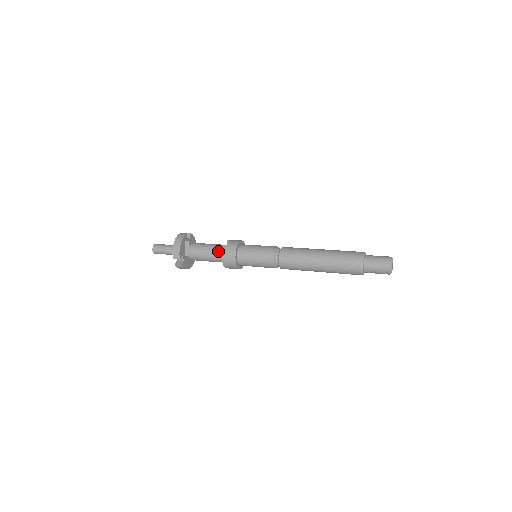
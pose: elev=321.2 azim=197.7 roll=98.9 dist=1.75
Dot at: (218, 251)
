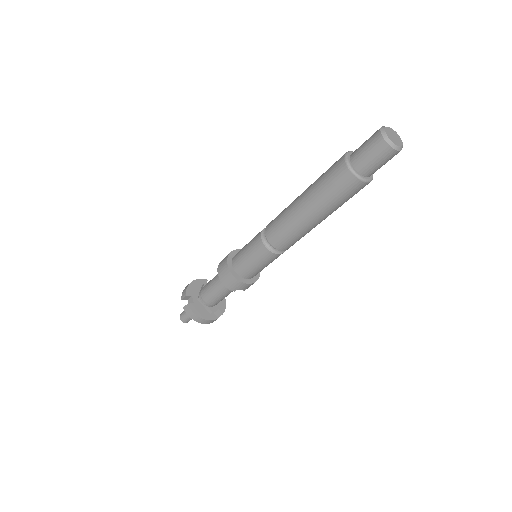
Dot at: occluded
